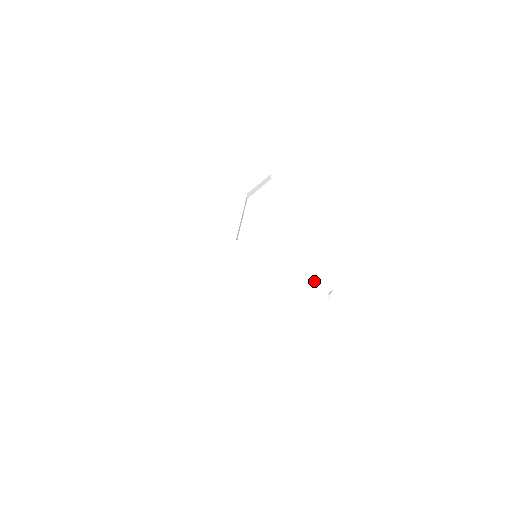
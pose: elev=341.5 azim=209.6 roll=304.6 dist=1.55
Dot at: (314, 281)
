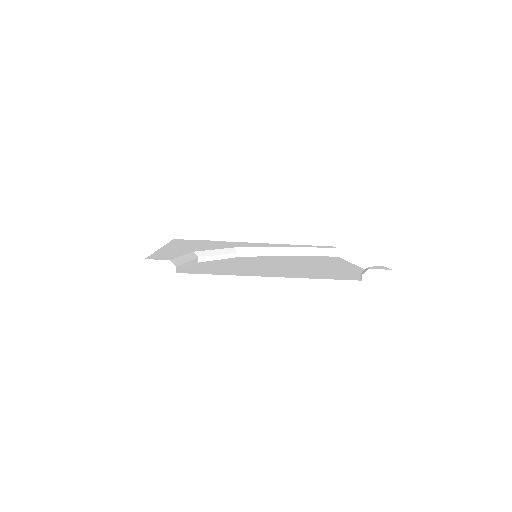
Dot at: (351, 272)
